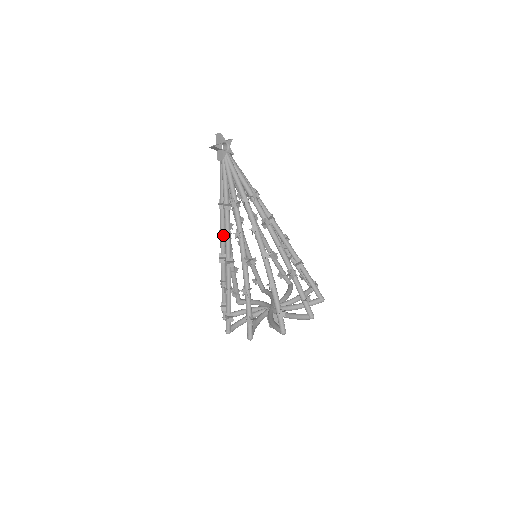
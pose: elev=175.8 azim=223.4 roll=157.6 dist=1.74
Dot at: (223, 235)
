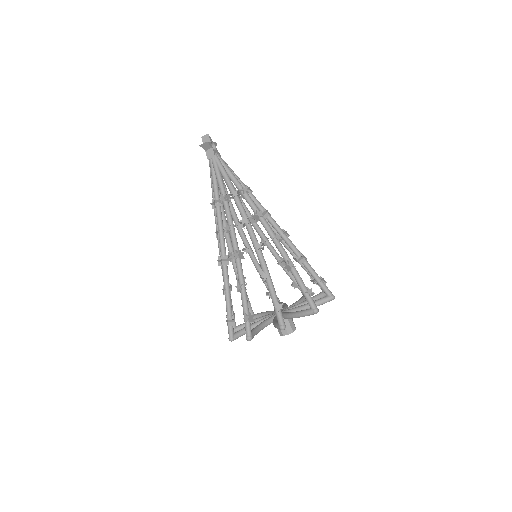
Dot at: (226, 229)
